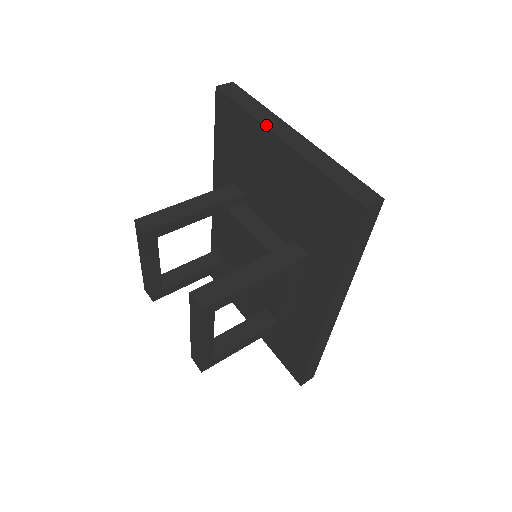
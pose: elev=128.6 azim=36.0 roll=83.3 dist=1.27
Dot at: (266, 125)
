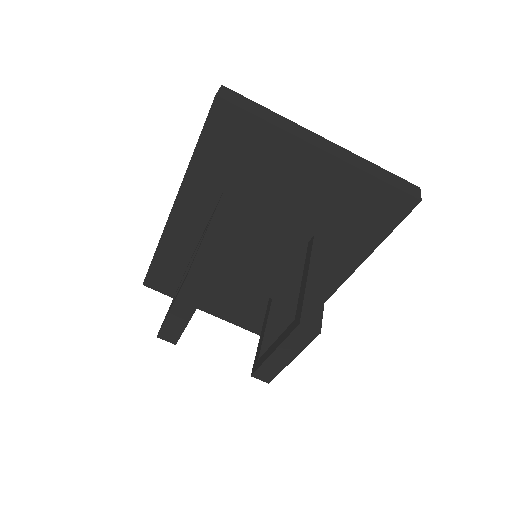
Dot at: (300, 137)
